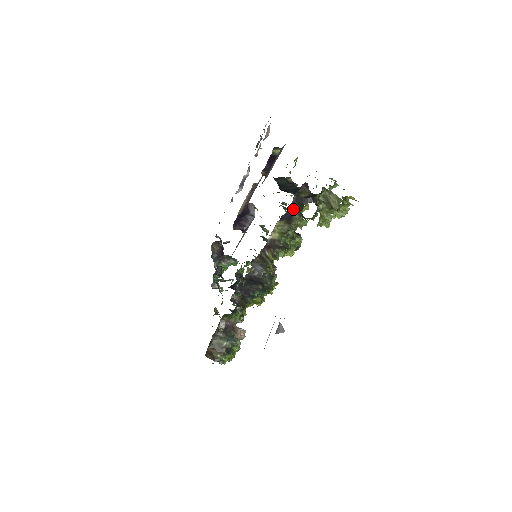
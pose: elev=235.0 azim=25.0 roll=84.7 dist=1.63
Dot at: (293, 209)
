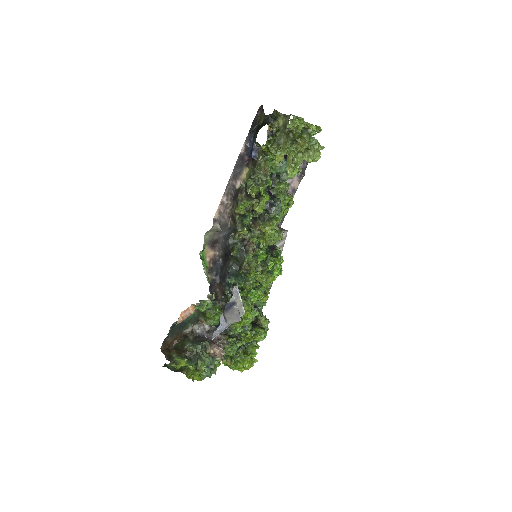
Dot at: (253, 140)
